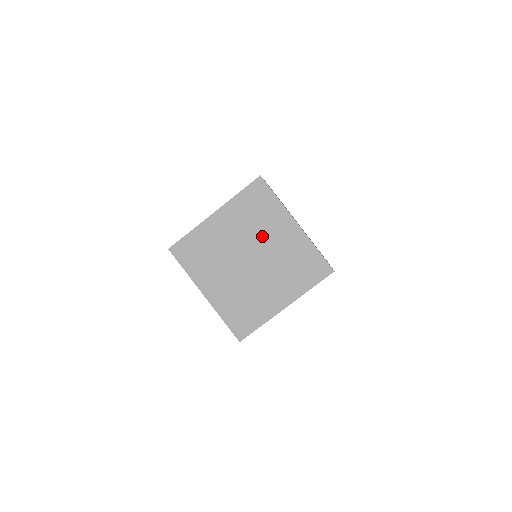
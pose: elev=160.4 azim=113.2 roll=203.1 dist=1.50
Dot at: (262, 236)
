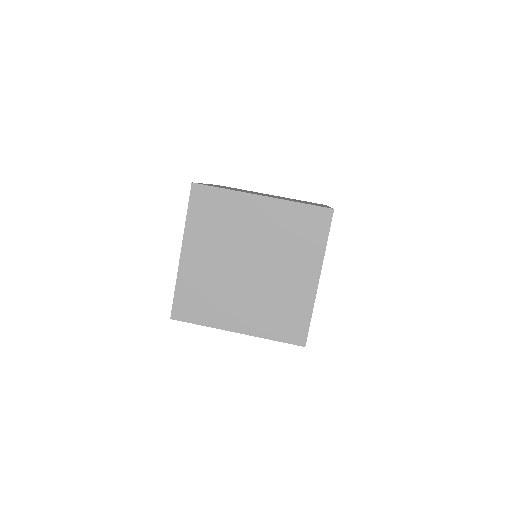
Dot at: occluded
